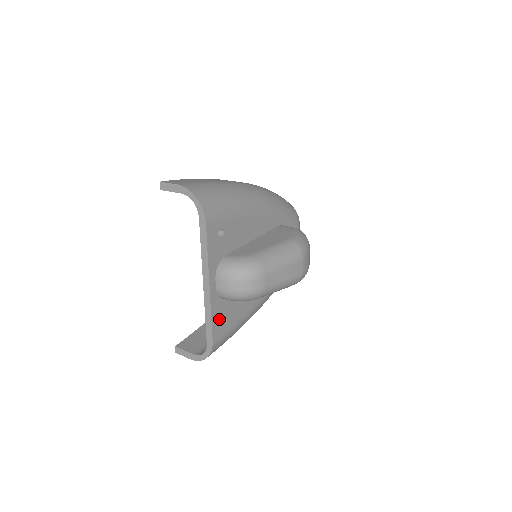
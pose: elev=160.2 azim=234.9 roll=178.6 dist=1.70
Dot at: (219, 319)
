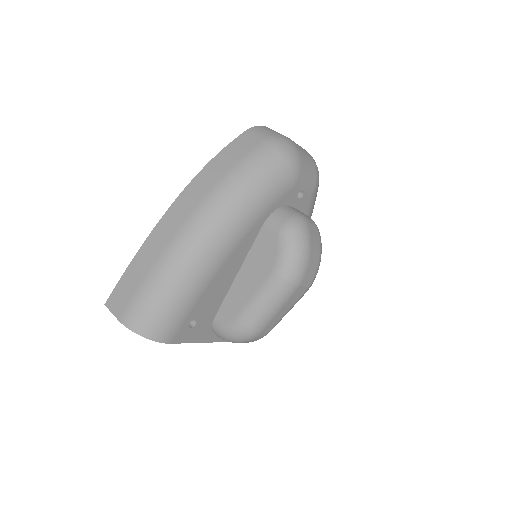
Dot at: occluded
